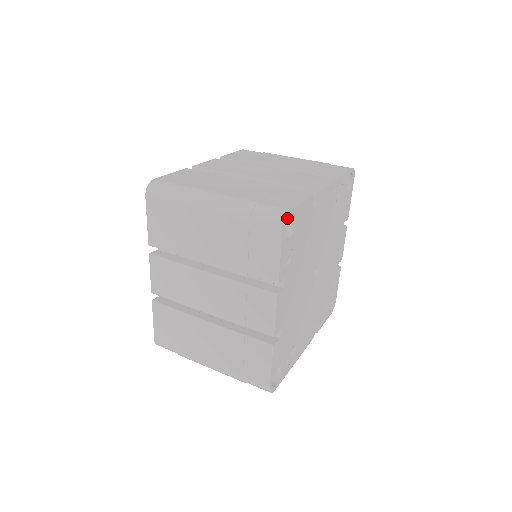
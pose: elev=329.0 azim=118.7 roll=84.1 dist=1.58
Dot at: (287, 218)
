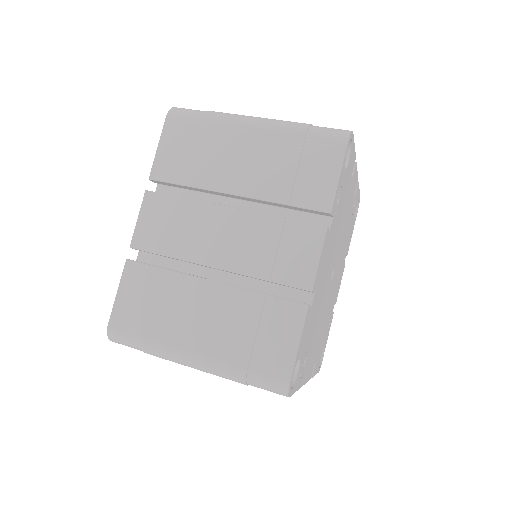
Dot at: (351, 136)
